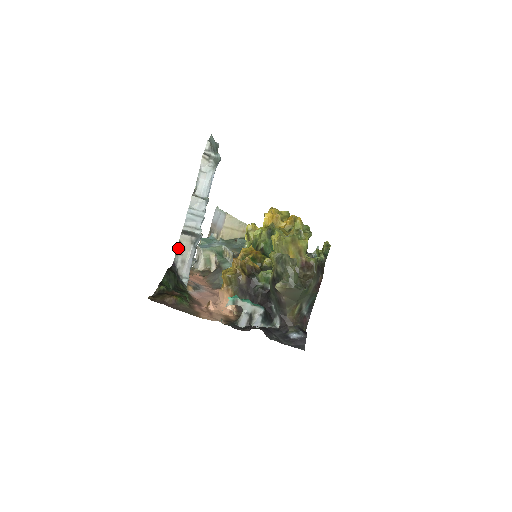
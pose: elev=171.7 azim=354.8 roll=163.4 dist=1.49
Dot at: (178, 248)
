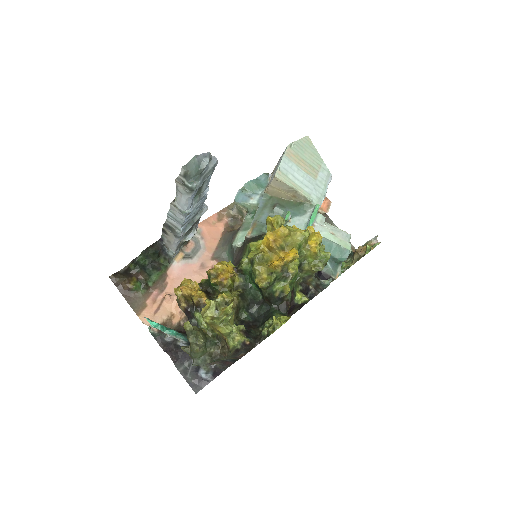
Dot at: (163, 232)
